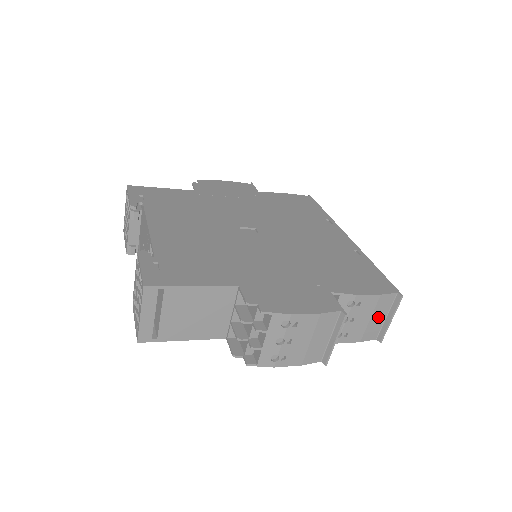
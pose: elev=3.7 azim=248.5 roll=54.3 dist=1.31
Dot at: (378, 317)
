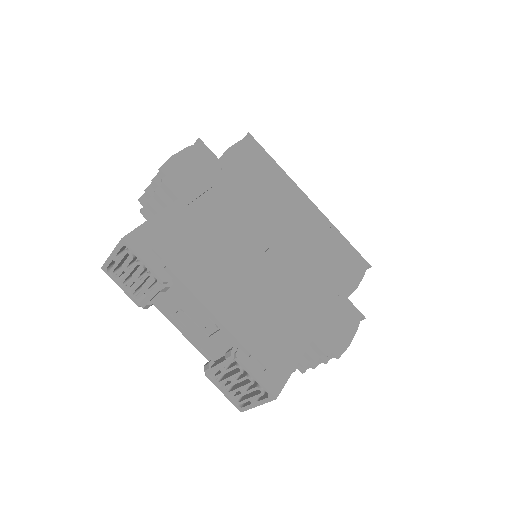
Dot at: occluded
